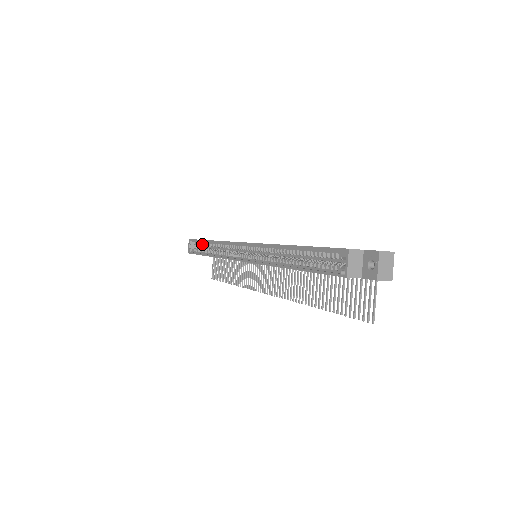
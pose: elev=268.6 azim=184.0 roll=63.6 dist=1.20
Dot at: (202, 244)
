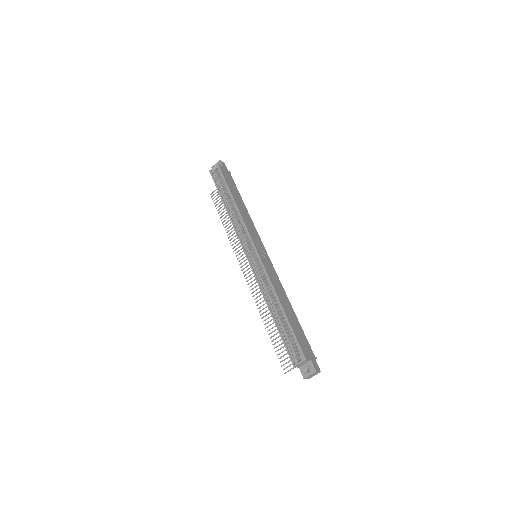
Dot at: (226, 188)
